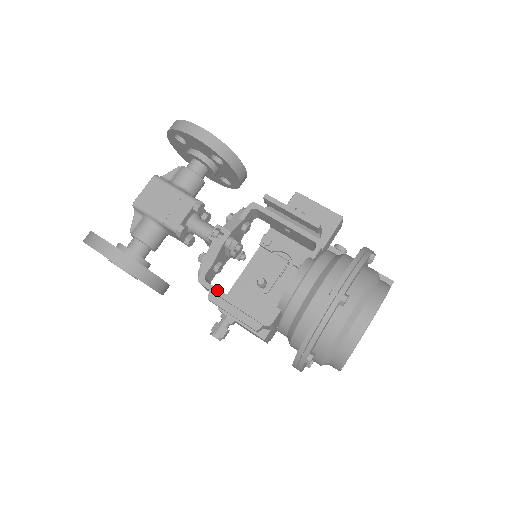
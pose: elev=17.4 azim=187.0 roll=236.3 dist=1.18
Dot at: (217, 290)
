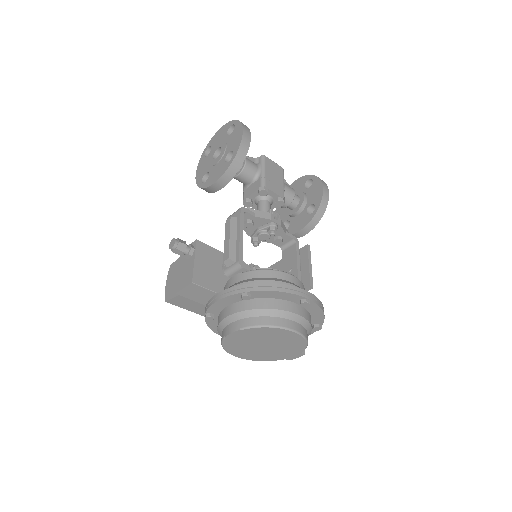
Dot at: (243, 222)
